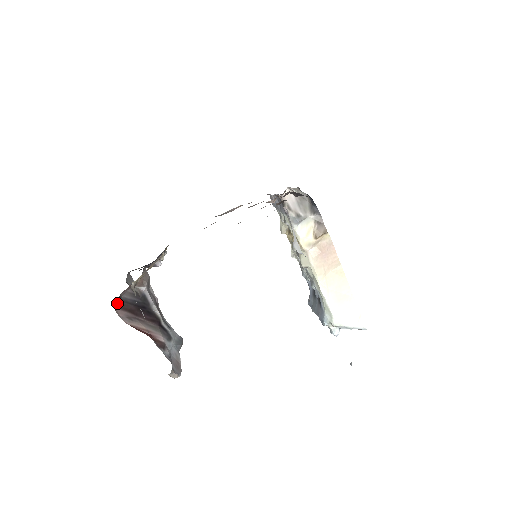
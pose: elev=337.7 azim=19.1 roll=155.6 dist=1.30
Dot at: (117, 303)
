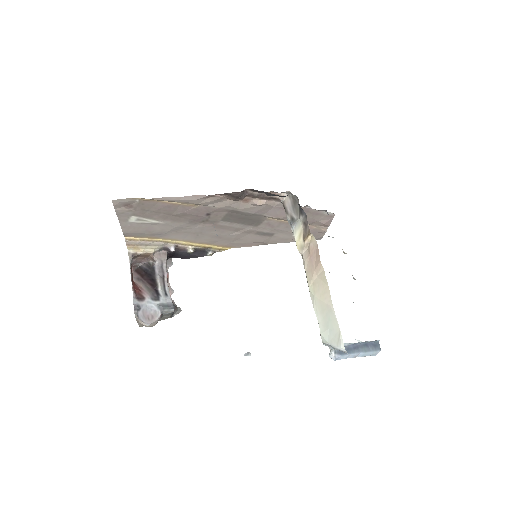
Dot at: (137, 268)
